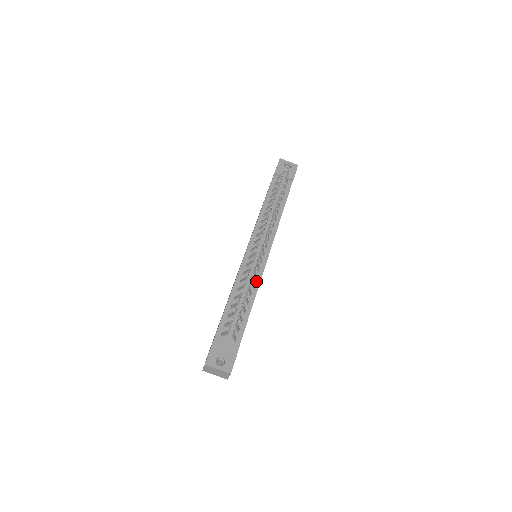
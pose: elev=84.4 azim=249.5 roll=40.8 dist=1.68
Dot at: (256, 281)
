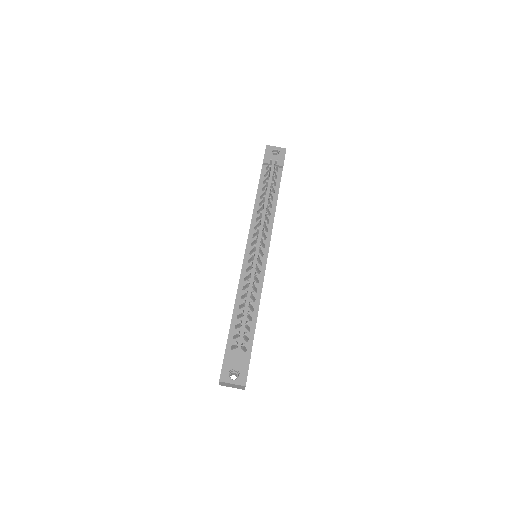
Dot at: (258, 285)
